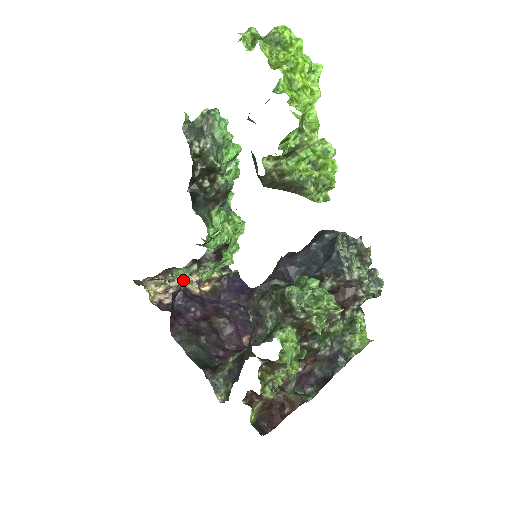
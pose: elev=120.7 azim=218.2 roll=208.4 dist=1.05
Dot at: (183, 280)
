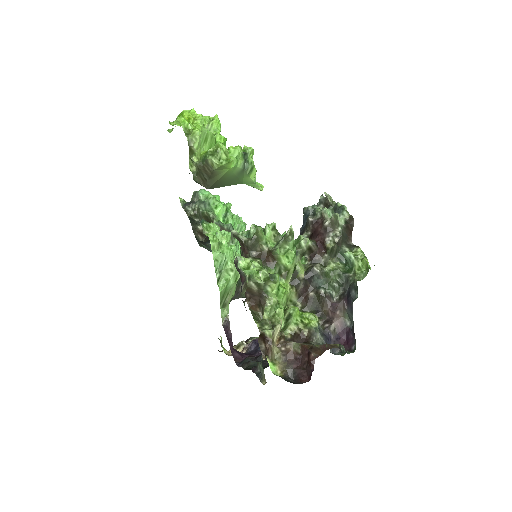
Dot at: occluded
